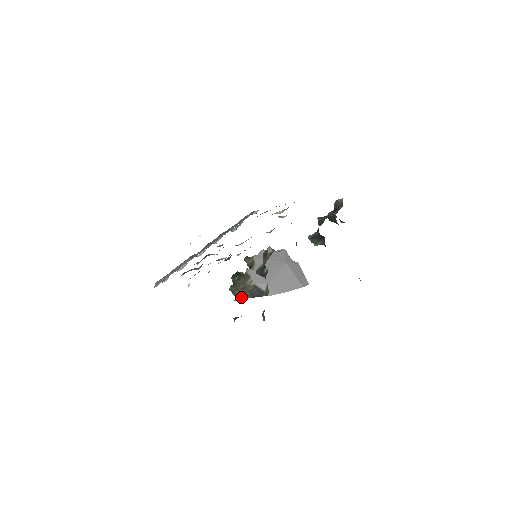
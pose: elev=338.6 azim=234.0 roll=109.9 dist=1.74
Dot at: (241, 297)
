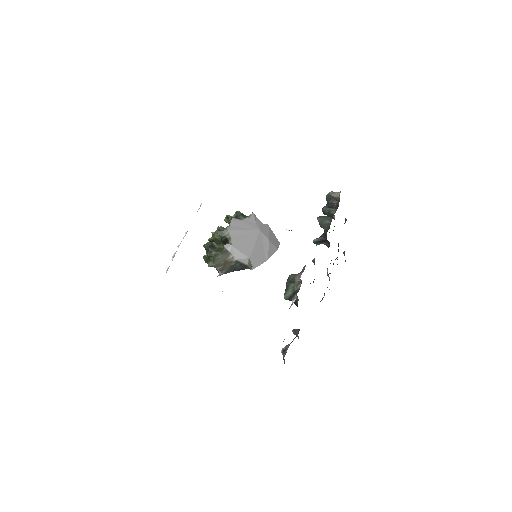
Dot at: (223, 272)
